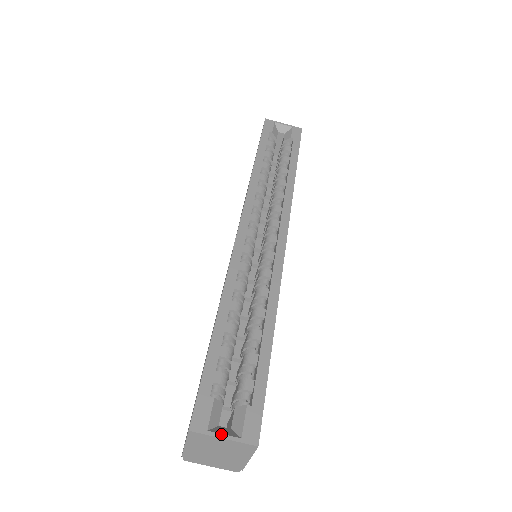
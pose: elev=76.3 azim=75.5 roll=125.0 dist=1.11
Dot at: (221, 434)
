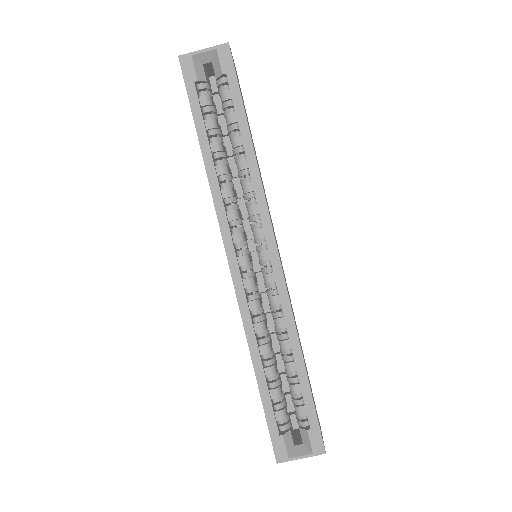
Dot at: (298, 457)
